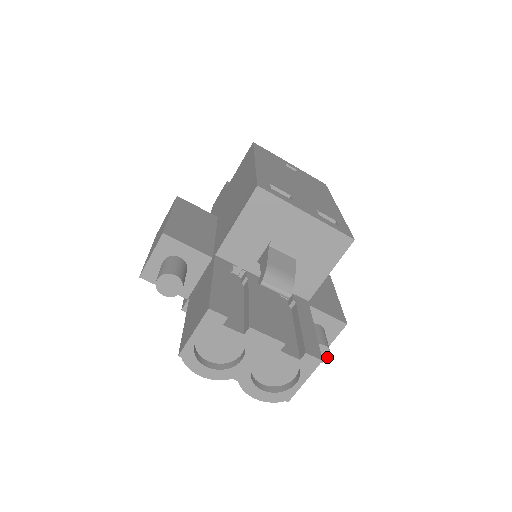
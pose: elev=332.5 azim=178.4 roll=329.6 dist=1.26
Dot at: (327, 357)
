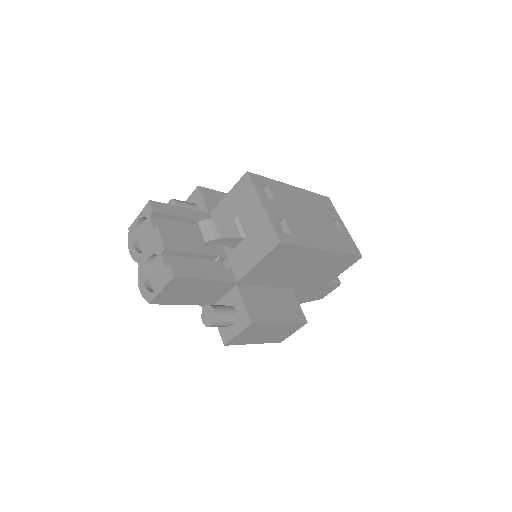
Dot at: (211, 323)
